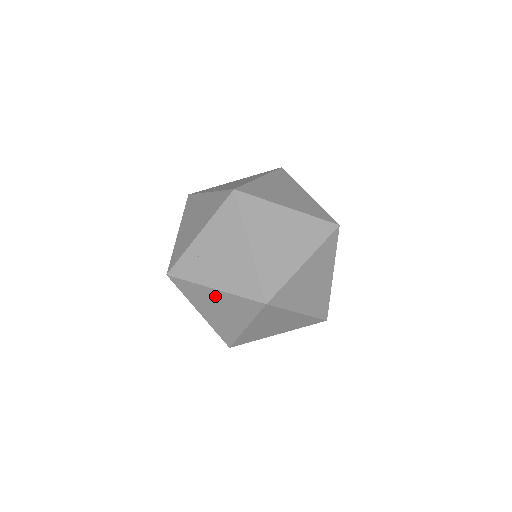
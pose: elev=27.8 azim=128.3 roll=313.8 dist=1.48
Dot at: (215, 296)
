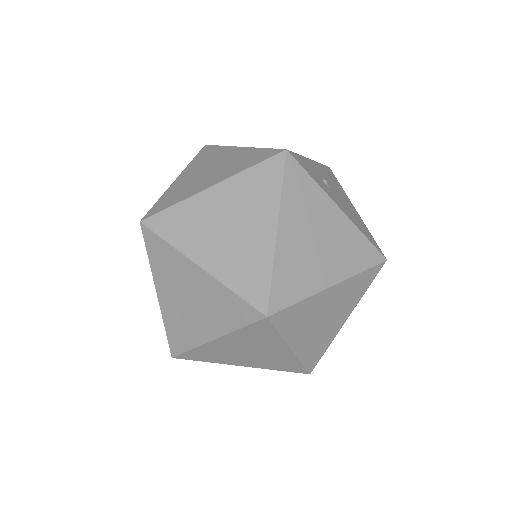
Dot at: (225, 345)
